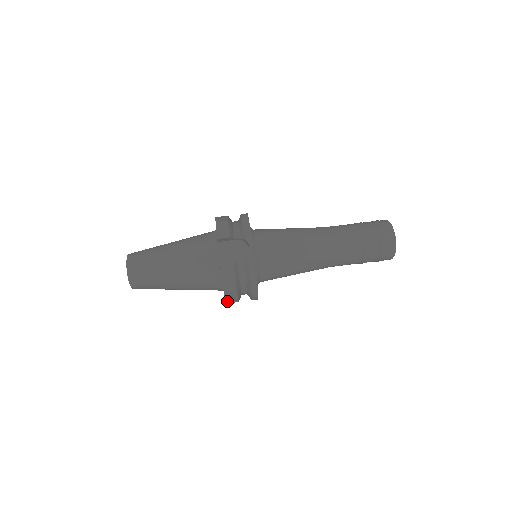
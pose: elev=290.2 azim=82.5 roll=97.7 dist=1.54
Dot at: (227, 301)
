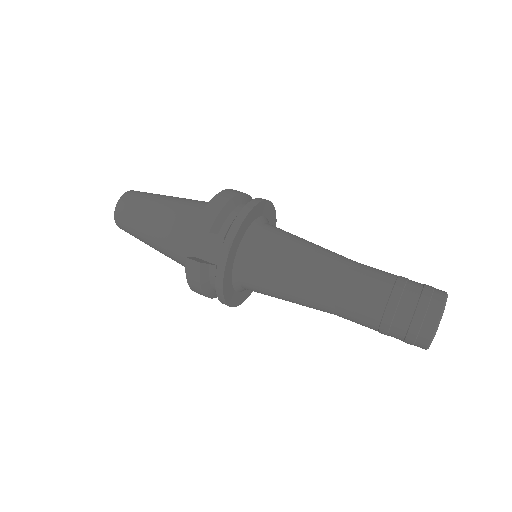
Dot at: occluded
